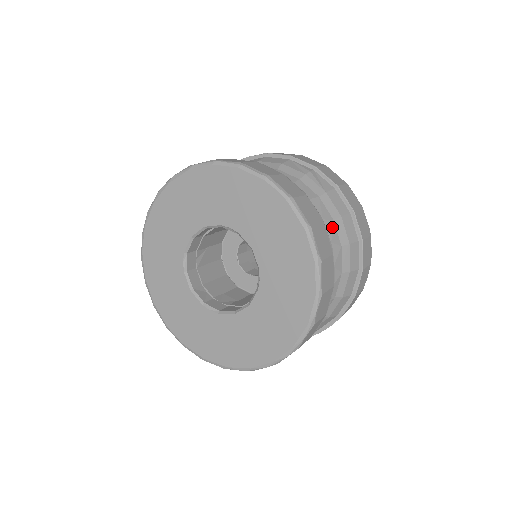
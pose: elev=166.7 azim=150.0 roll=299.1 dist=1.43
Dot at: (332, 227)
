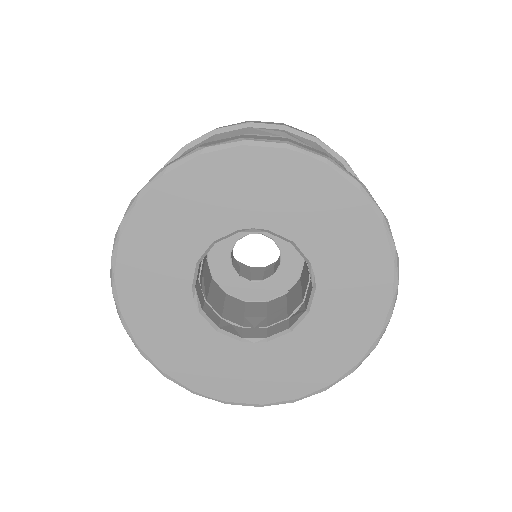
Dot at: occluded
